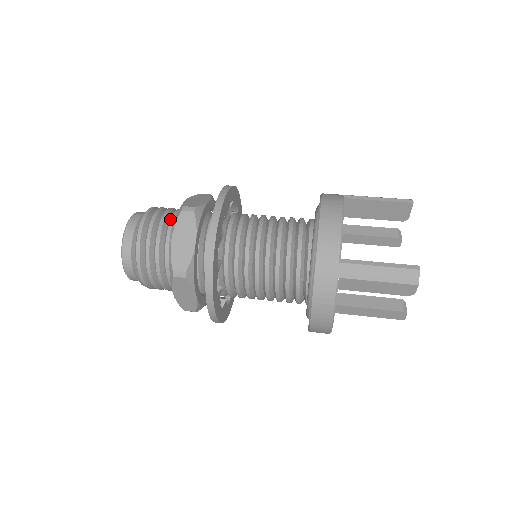
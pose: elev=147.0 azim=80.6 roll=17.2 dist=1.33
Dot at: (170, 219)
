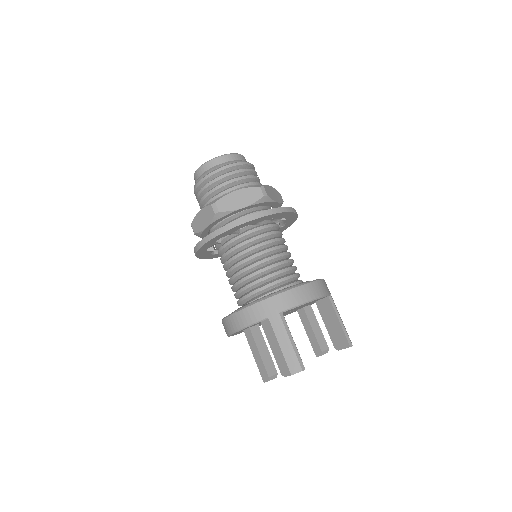
Dot at: (250, 182)
